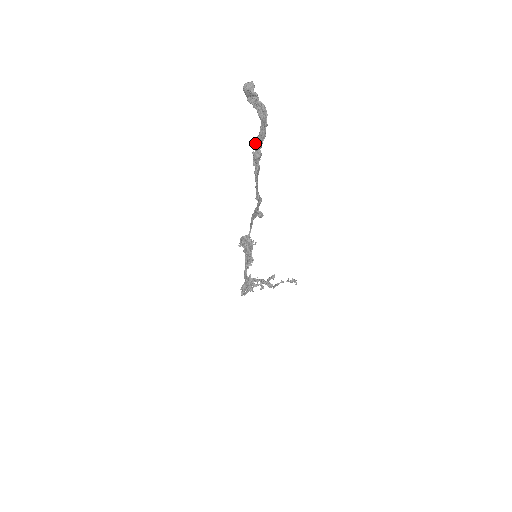
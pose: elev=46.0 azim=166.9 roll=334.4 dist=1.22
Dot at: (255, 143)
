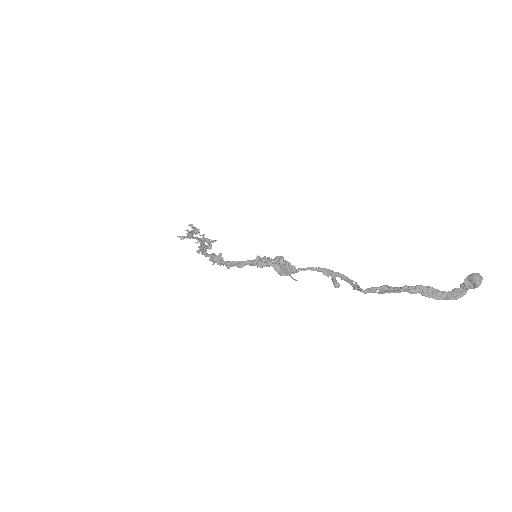
Dot at: (423, 287)
